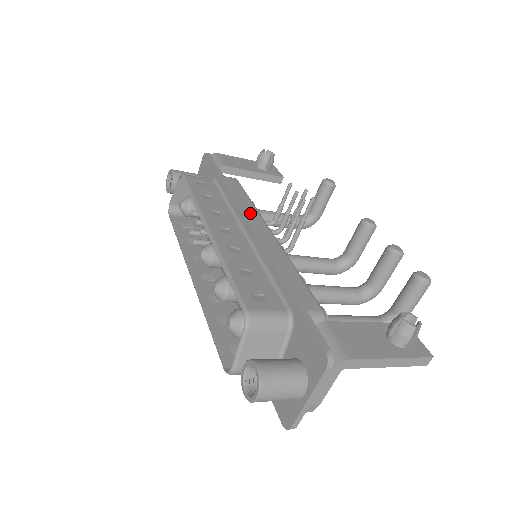
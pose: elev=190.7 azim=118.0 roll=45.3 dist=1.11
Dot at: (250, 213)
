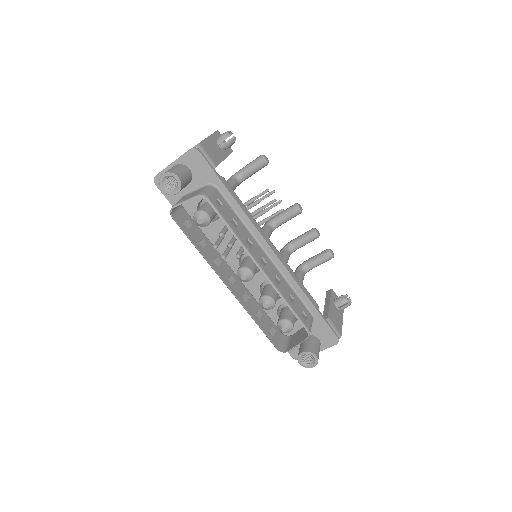
Dot at: occluded
